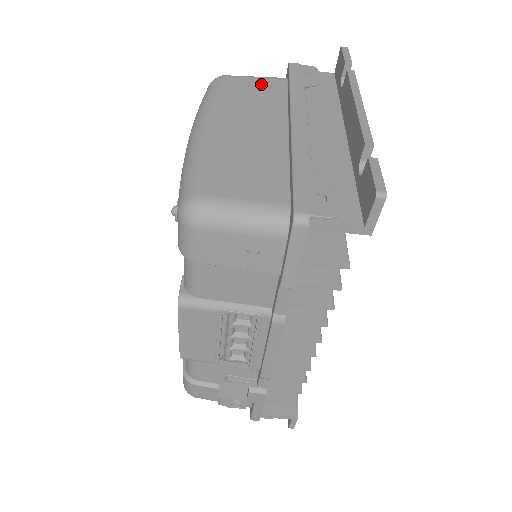
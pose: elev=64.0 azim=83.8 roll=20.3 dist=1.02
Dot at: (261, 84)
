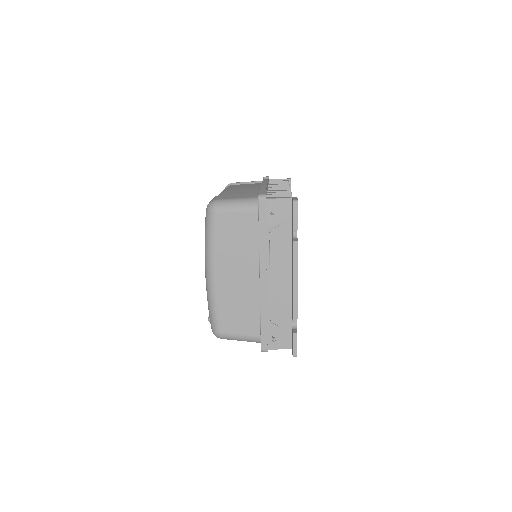
Dot at: (241, 221)
